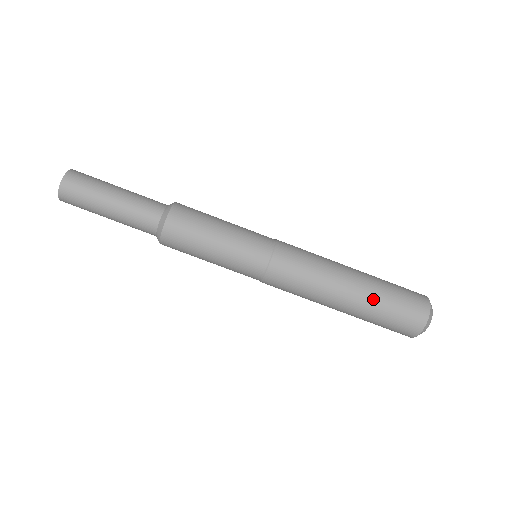
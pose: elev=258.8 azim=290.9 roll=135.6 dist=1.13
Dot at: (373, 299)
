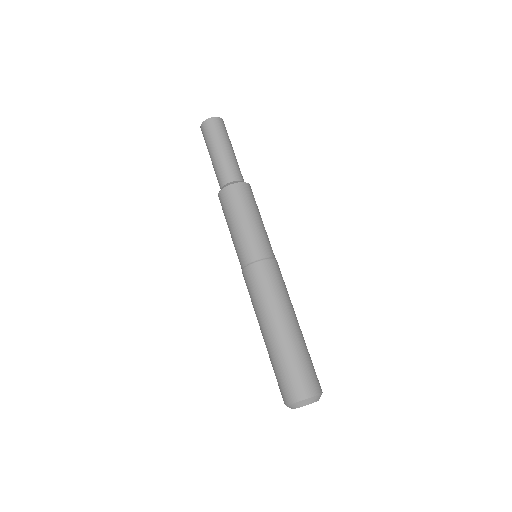
Dot at: (286, 348)
